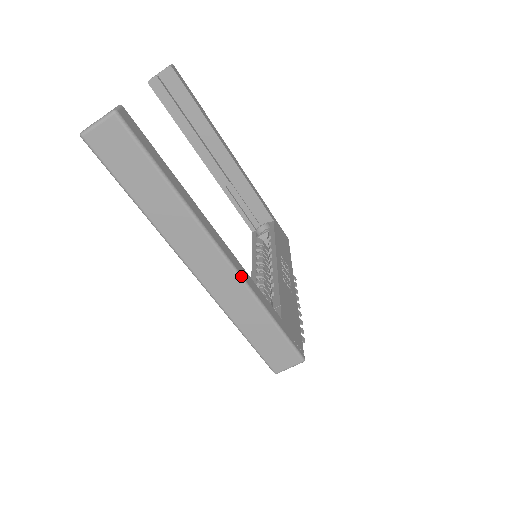
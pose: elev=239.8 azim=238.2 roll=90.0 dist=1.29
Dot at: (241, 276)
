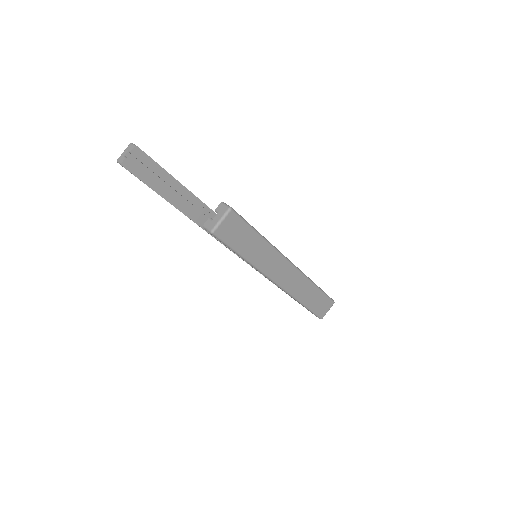
Dot at: (301, 271)
